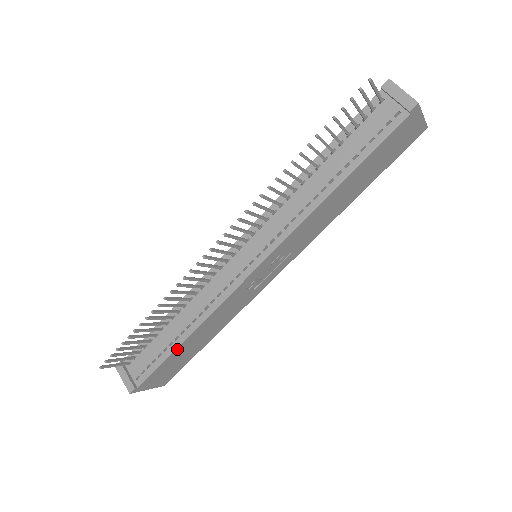
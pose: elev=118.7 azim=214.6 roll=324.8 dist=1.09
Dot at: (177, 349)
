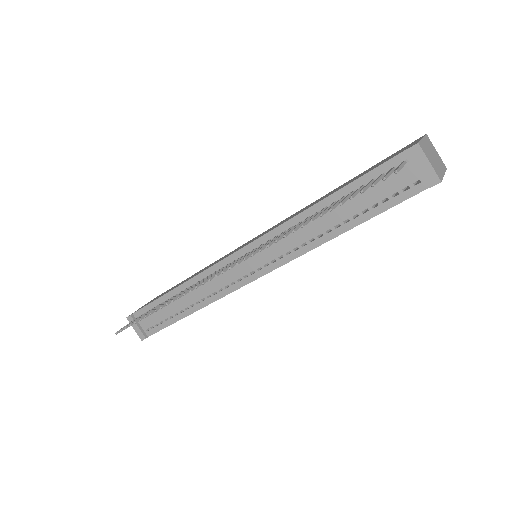
Dot at: (182, 318)
